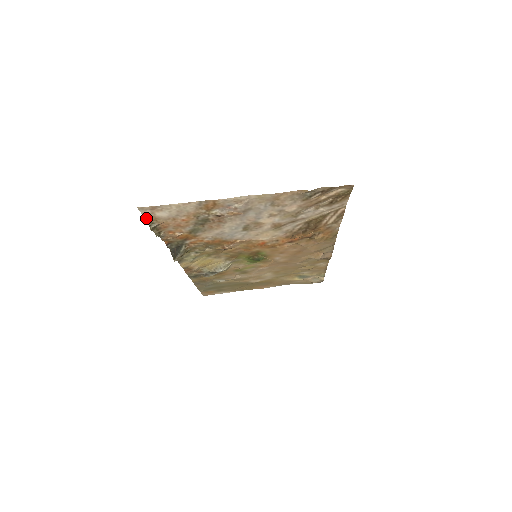
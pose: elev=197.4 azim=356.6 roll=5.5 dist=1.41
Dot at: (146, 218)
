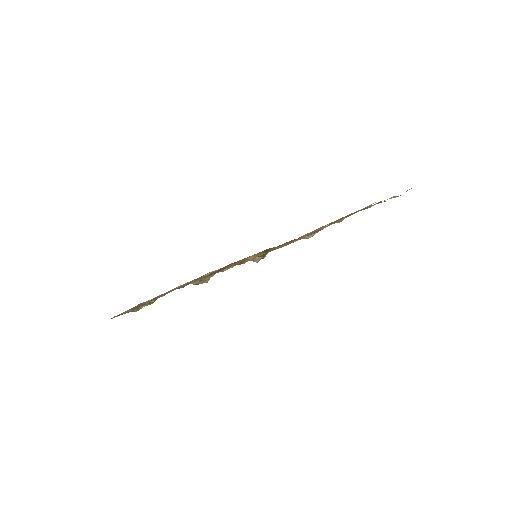
Dot at: occluded
